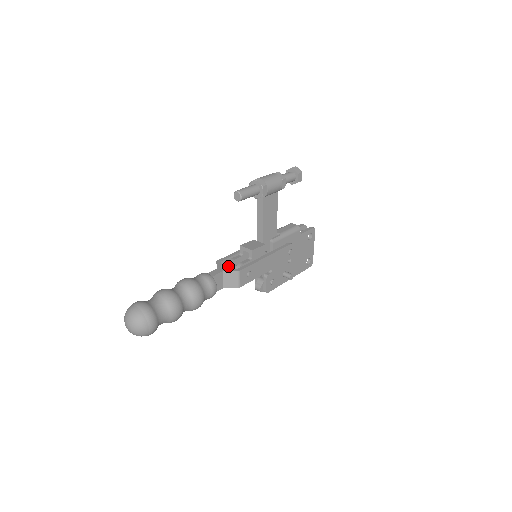
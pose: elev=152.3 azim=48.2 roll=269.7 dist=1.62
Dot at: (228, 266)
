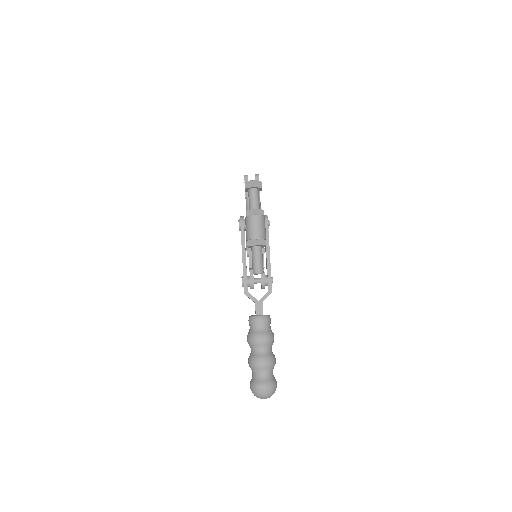
Dot at: (253, 288)
